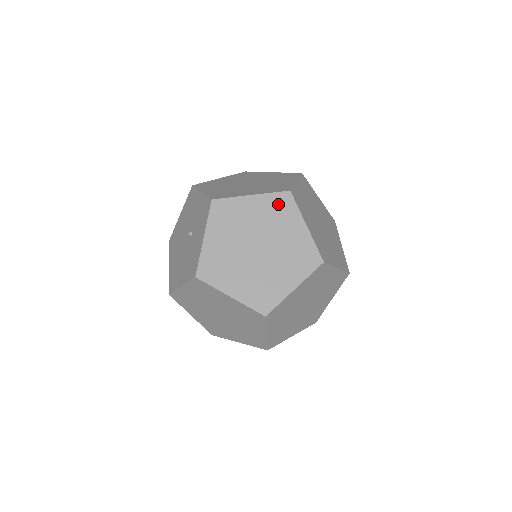
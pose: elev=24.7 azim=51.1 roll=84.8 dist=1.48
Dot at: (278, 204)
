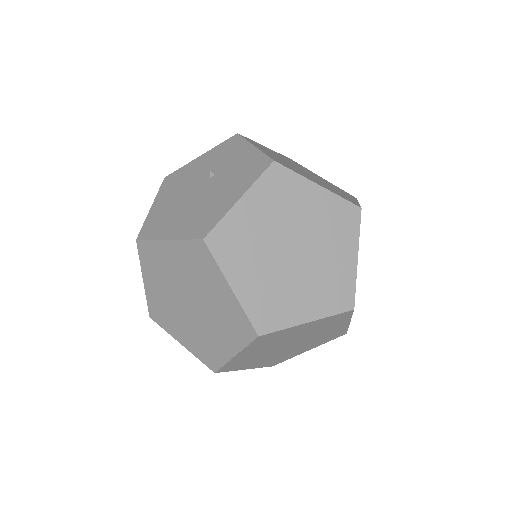
Dot at: (290, 160)
